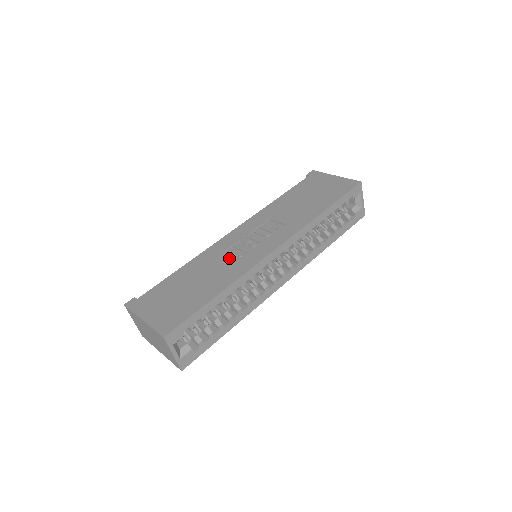
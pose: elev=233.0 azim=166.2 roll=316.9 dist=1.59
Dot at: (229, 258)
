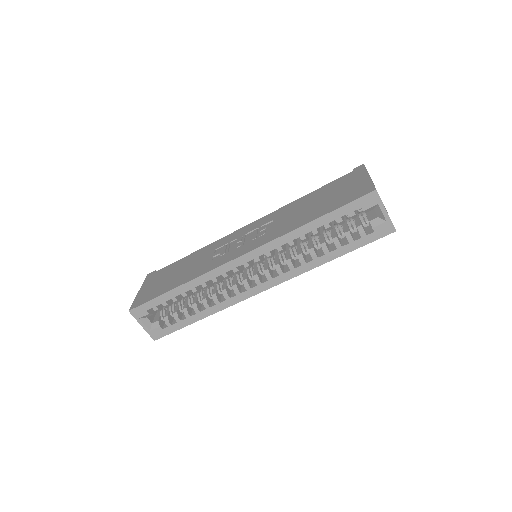
Dot at: (214, 255)
